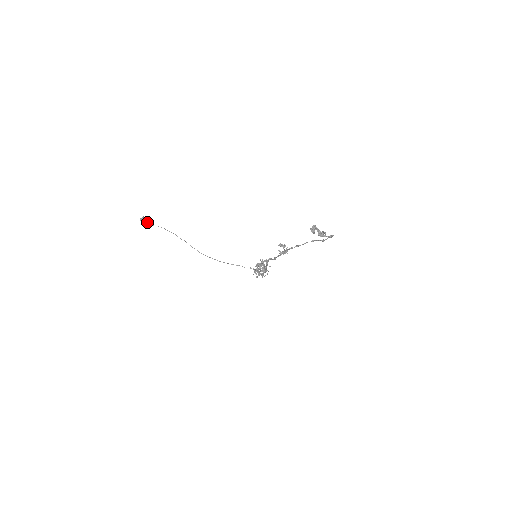
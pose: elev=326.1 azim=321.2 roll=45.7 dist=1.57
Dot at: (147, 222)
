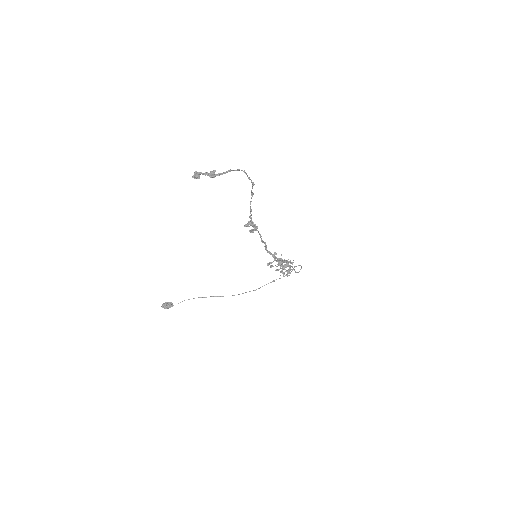
Dot at: (170, 305)
